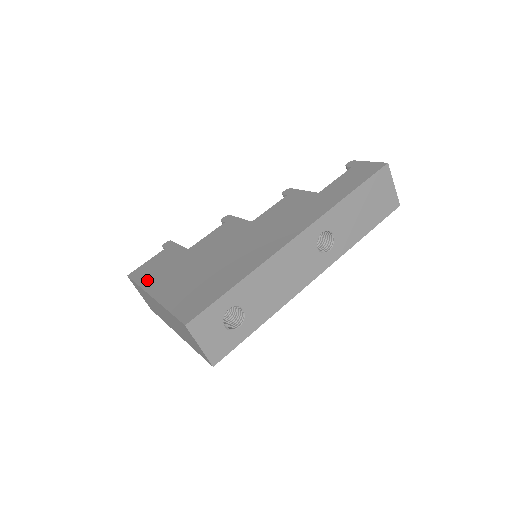
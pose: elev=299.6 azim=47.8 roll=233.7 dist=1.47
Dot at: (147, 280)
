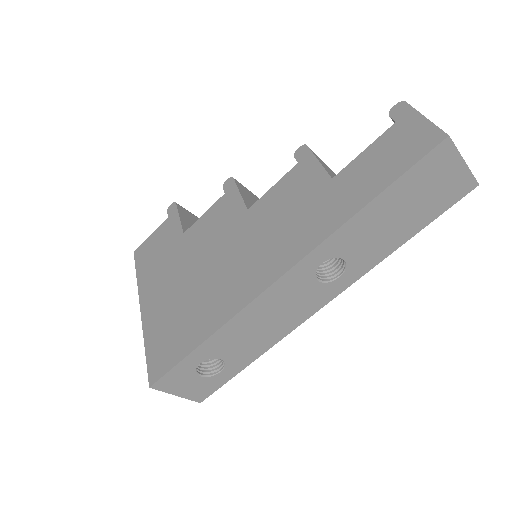
Dot at: (143, 274)
